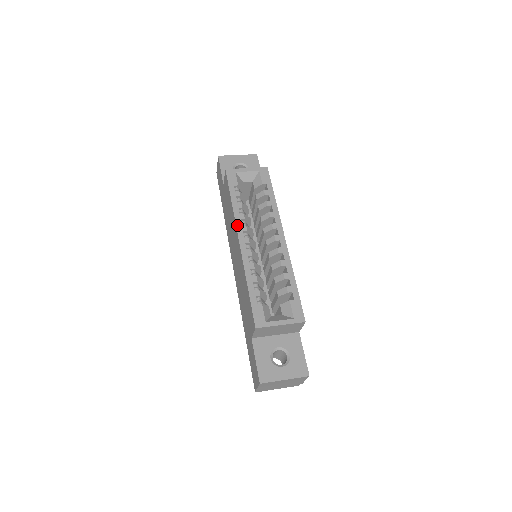
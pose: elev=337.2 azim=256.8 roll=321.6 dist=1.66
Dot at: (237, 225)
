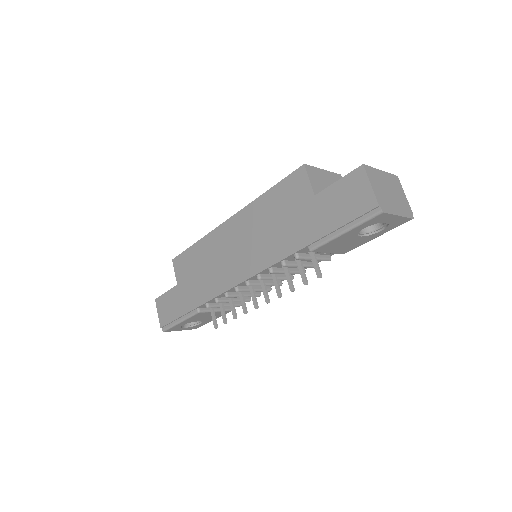
Dot at: (216, 228)
